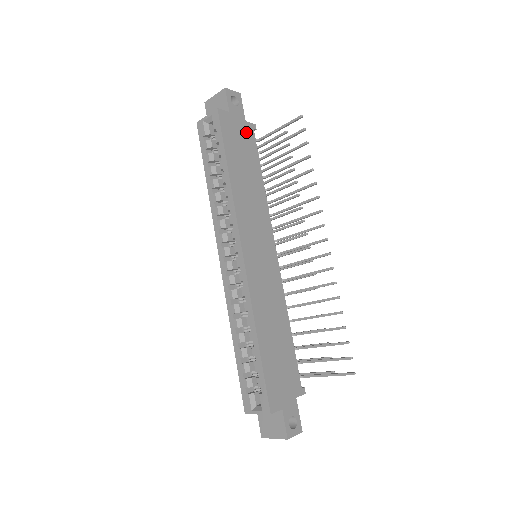
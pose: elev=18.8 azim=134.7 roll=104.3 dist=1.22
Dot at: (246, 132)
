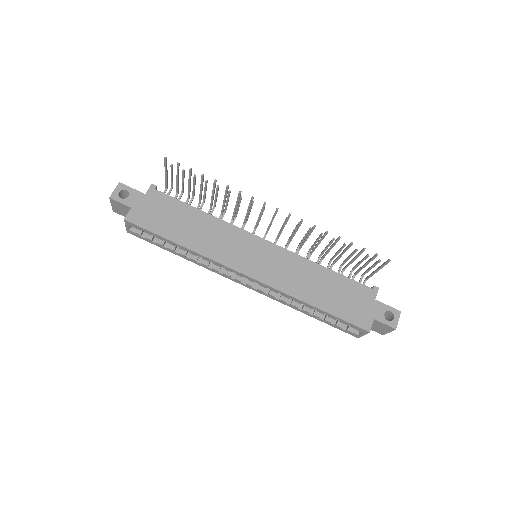
Dot at: (154, 200)
